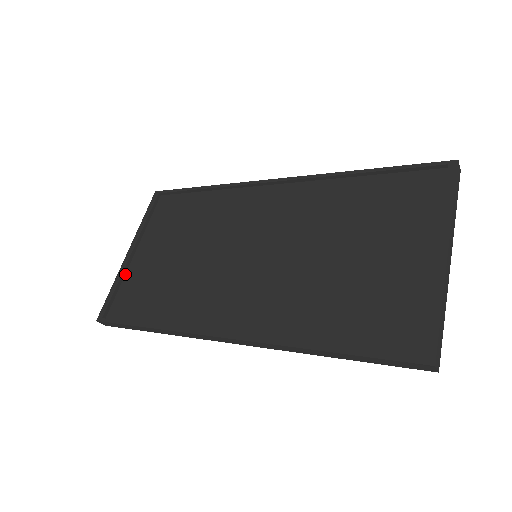
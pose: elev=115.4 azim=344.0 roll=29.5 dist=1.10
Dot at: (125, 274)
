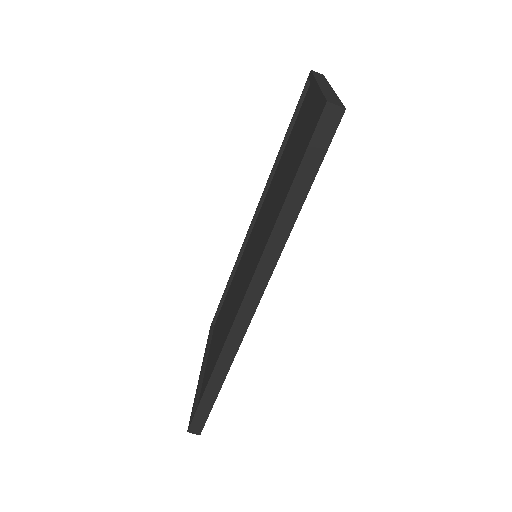
Dot at: (202, 385)
